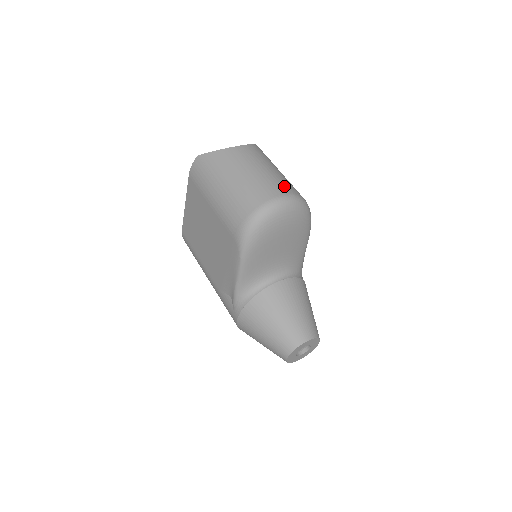
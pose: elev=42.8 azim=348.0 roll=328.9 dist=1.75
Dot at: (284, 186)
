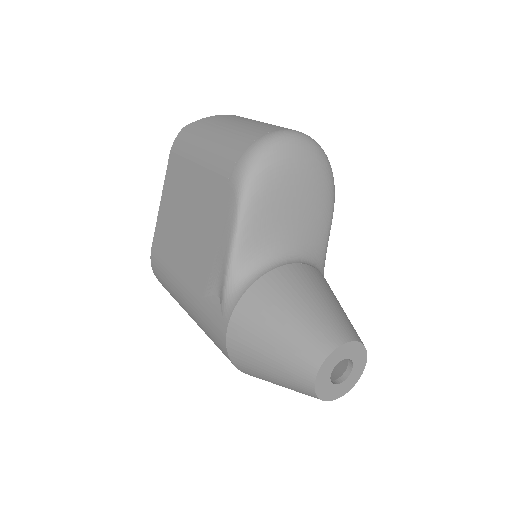
Dot at: occluded
